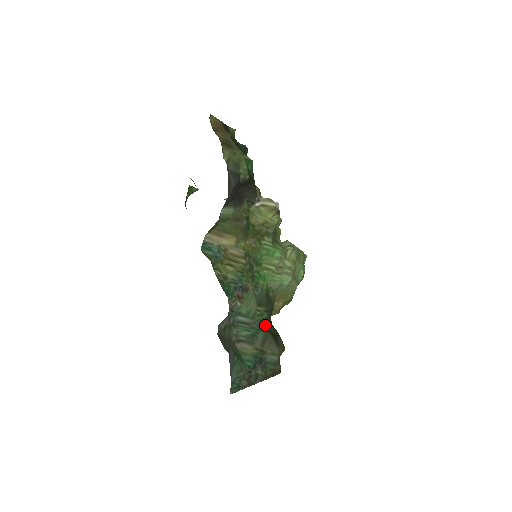
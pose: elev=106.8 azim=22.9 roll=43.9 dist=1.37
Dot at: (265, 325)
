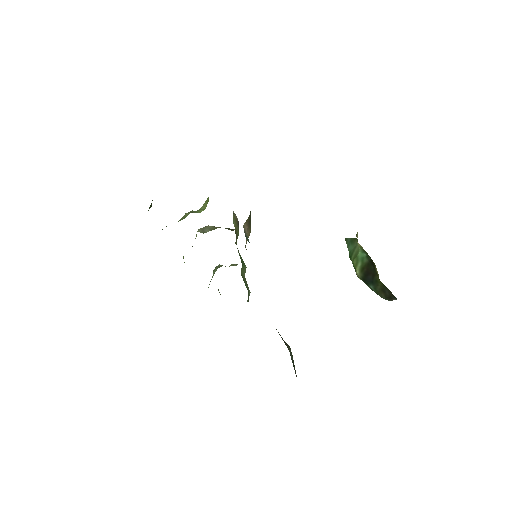
Dot at: occluded
